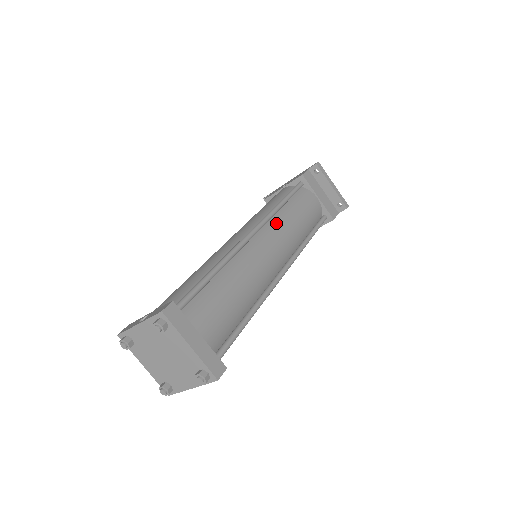
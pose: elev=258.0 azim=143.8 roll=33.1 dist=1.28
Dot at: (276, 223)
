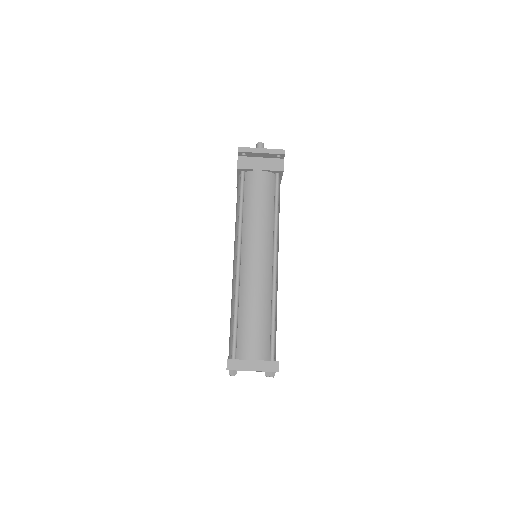
Dot at: (247, 233)
